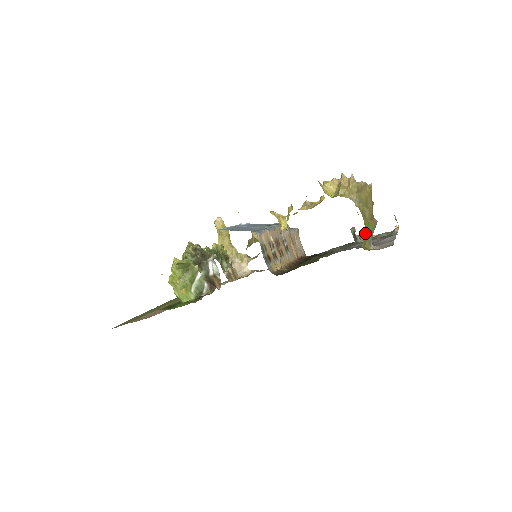
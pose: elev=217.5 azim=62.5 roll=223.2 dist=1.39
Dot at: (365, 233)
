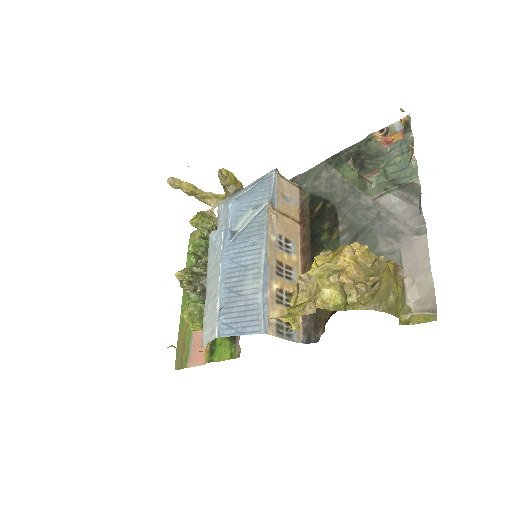
Dot at: (398, 315)
